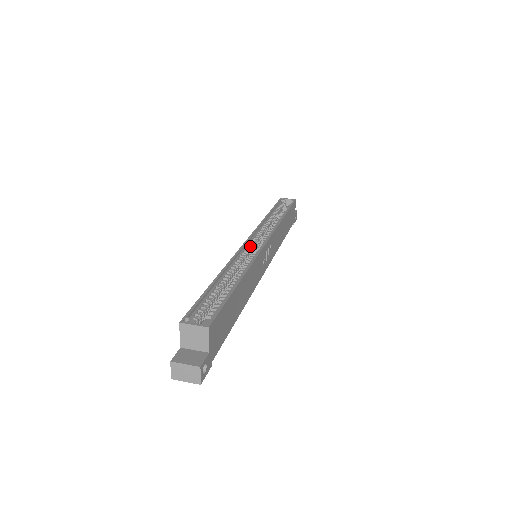
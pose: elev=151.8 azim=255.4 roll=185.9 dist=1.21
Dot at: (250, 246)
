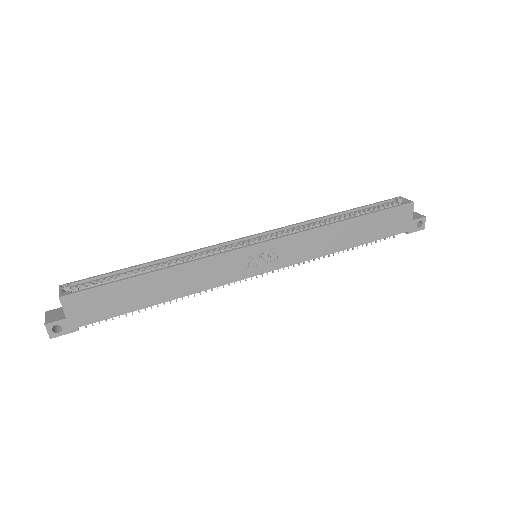
Dot at: (243, 243)
